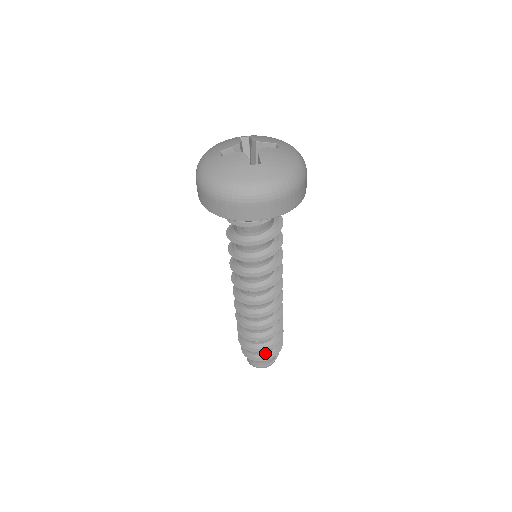
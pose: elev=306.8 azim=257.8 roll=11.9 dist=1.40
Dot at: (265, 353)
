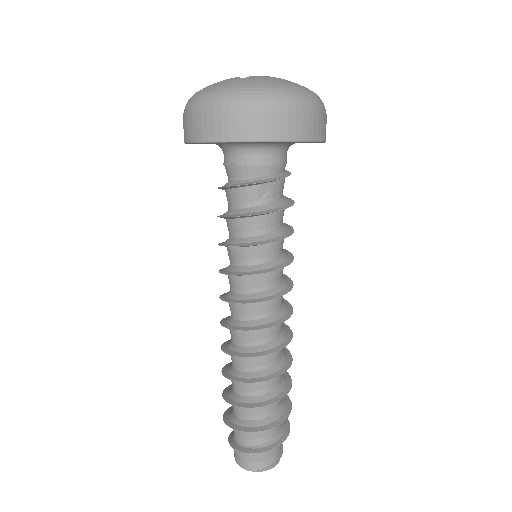
Dot at: (280, 428)
